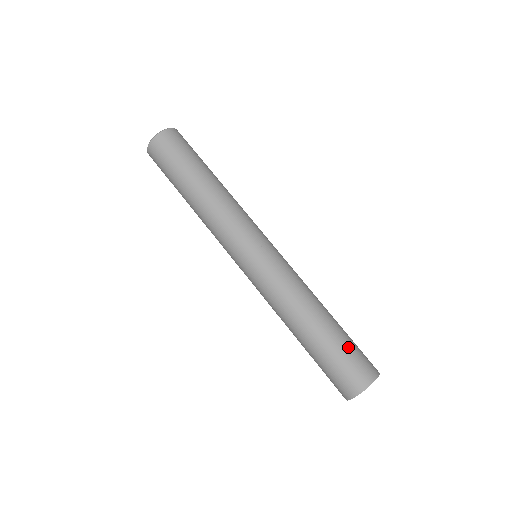
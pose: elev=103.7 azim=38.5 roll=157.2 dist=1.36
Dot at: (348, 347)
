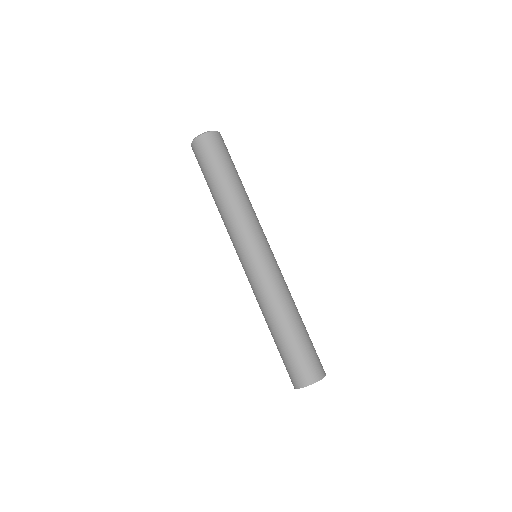
Dot at: (308, 348)
